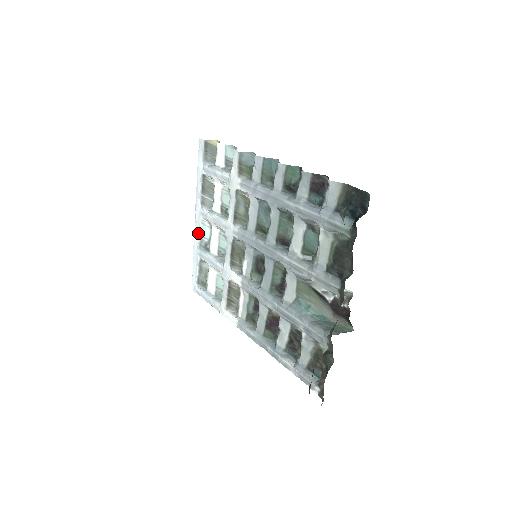
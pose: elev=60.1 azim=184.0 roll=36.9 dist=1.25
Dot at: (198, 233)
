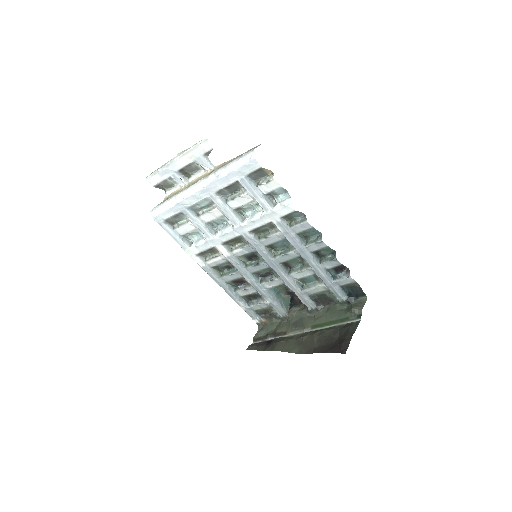
Dot at: (194, 201)
